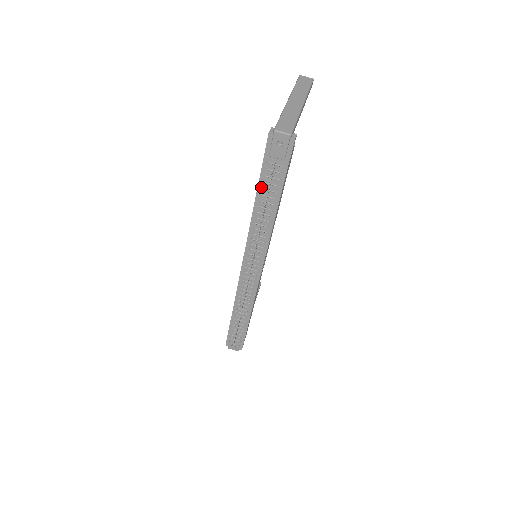
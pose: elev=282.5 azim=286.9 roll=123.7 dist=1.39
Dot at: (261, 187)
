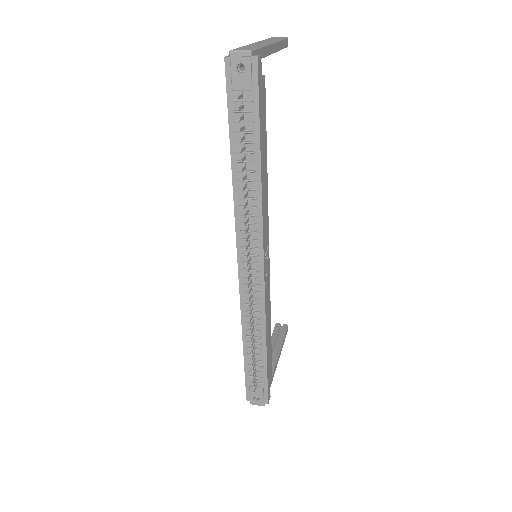
Dot at: (234, 141)
